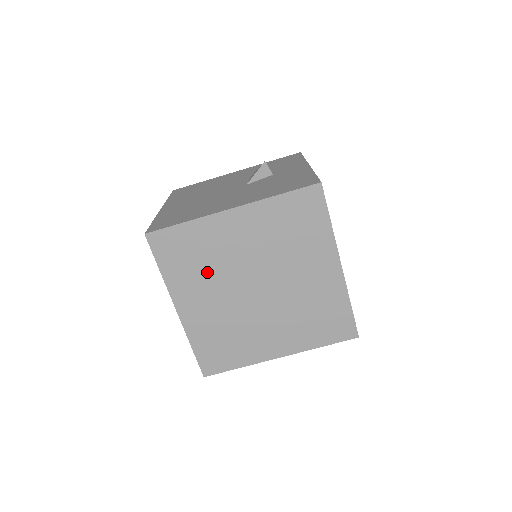
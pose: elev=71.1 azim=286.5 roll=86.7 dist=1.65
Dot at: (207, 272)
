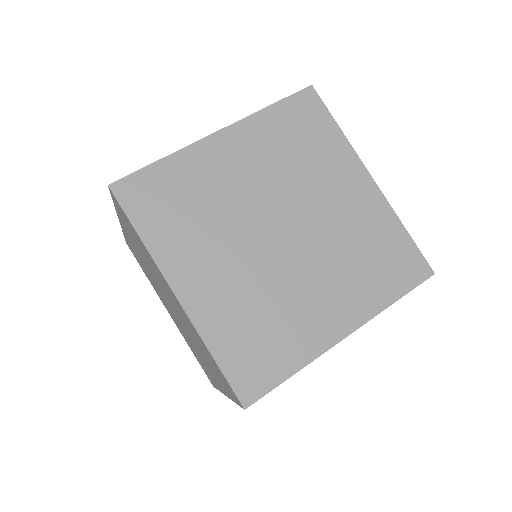
Dot at: (207, 223)
